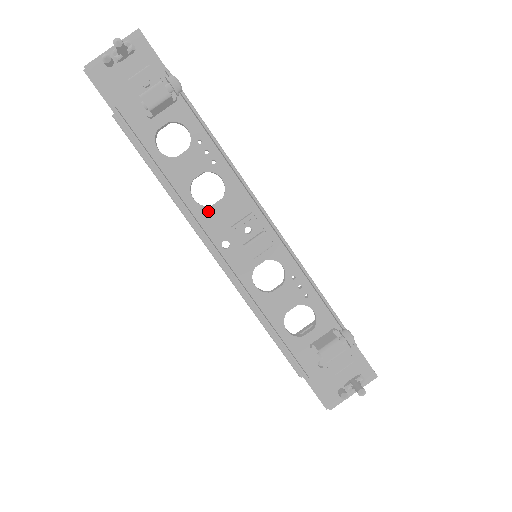
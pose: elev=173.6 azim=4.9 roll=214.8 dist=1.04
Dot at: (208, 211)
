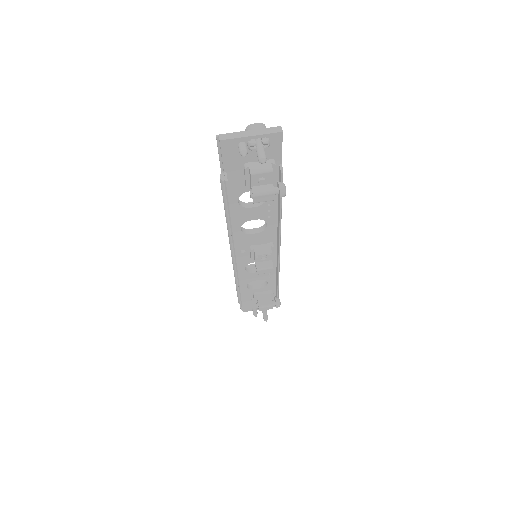
Dot at: (245, 236)
